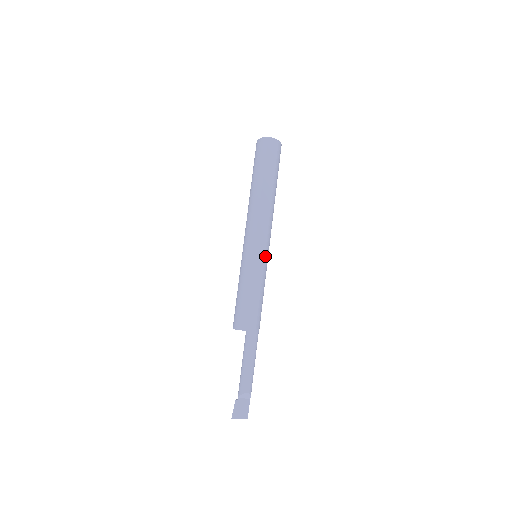
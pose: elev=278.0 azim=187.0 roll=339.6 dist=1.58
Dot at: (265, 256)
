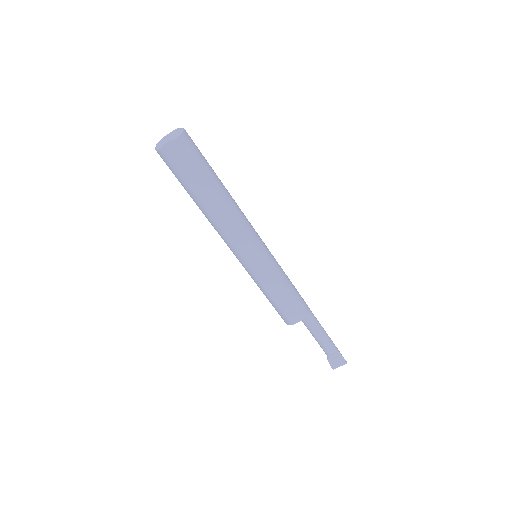
Dot at: (262, 260)
